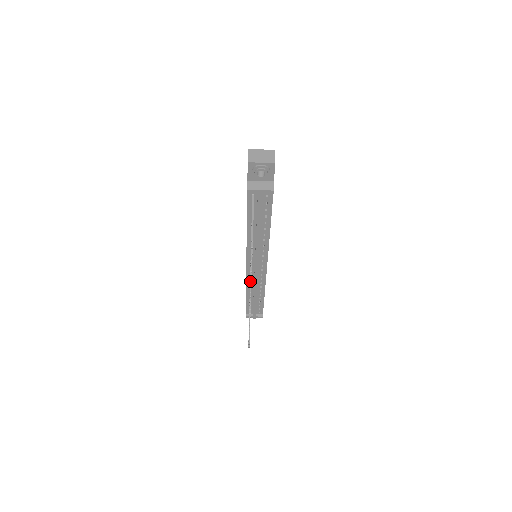
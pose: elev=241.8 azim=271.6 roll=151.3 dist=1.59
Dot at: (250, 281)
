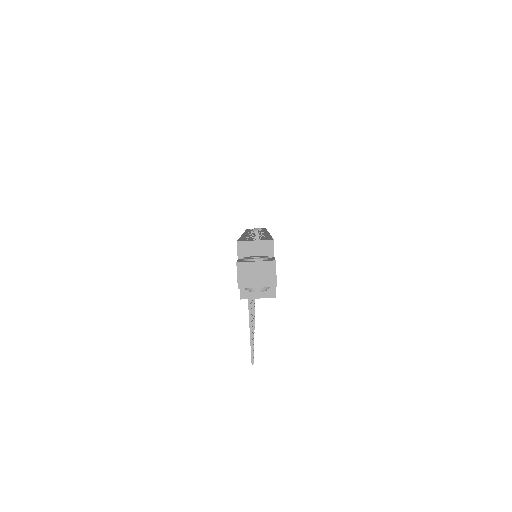
Dot at: occluded
